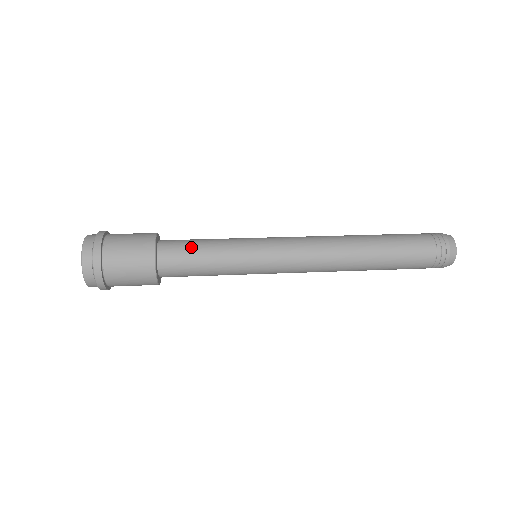
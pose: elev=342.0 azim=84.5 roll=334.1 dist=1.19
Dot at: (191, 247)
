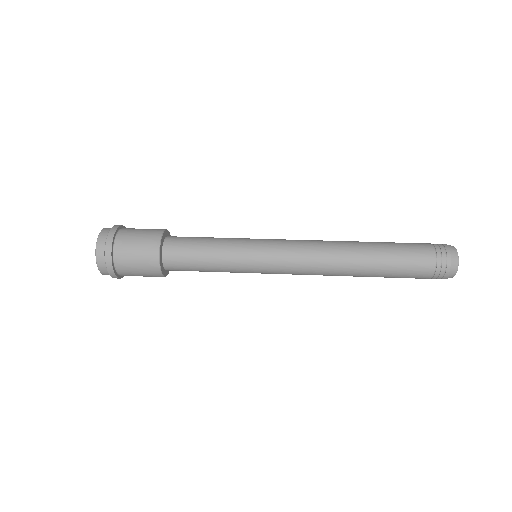
Dot at: (193, 247)
